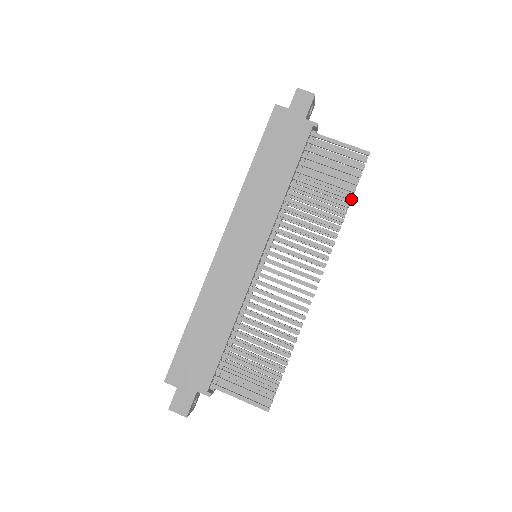
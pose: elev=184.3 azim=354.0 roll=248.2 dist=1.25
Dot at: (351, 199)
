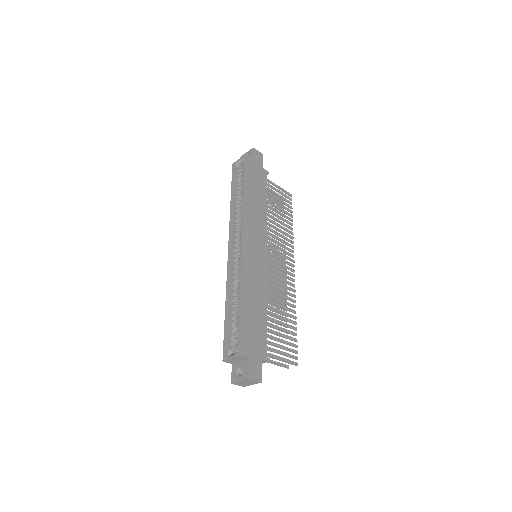
Dot at: occluded
